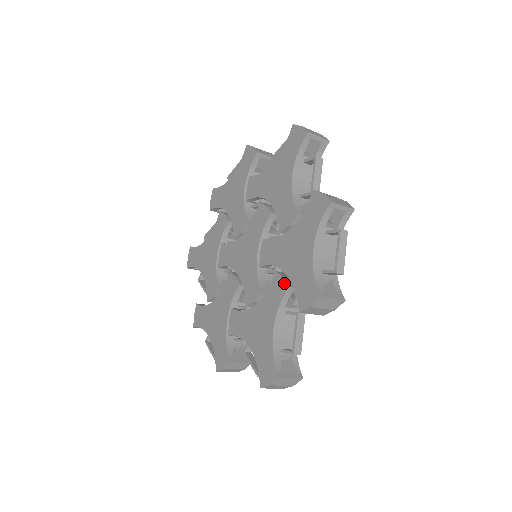
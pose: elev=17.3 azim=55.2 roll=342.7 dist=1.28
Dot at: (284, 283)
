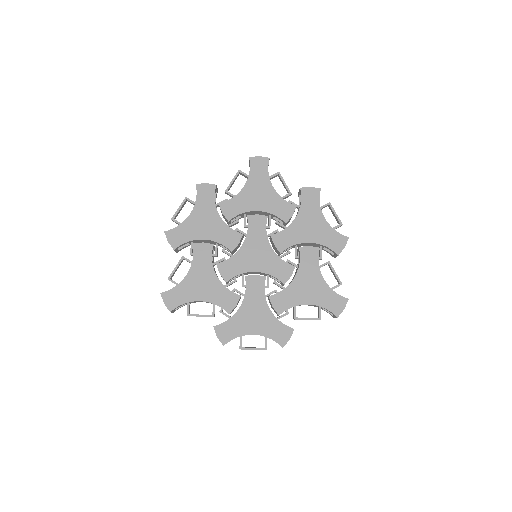
Dot at: (314, 248)
